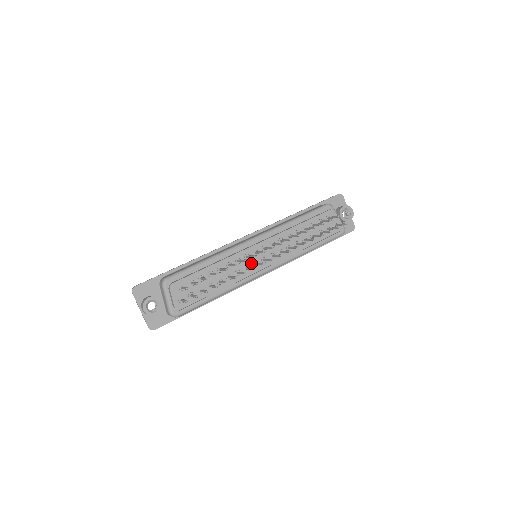
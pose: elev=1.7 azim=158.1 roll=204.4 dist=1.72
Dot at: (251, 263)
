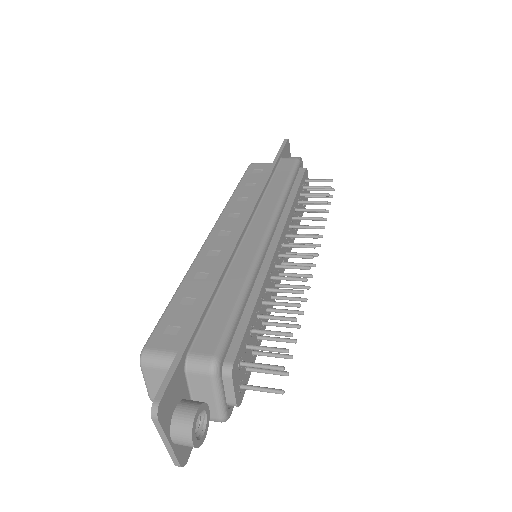
Dot at: (277, 274)
